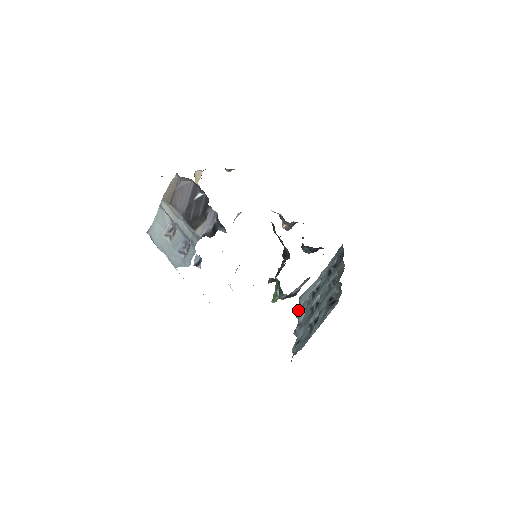
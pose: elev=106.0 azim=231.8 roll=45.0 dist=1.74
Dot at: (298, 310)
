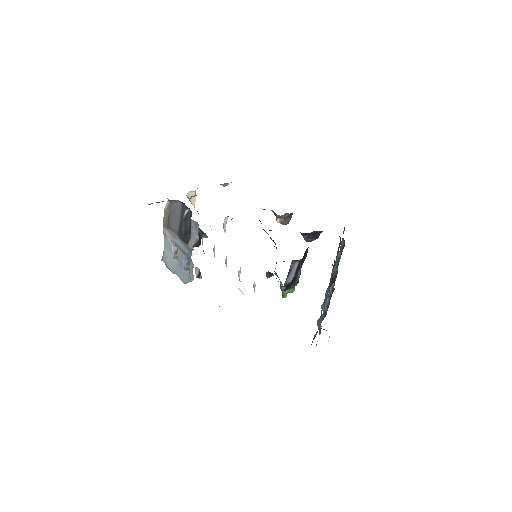
Dot at: occluded
